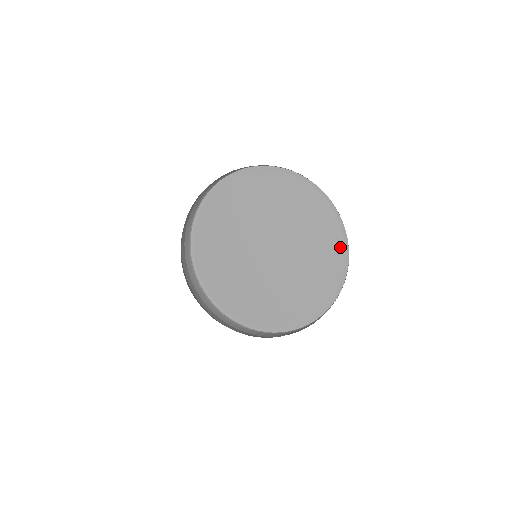
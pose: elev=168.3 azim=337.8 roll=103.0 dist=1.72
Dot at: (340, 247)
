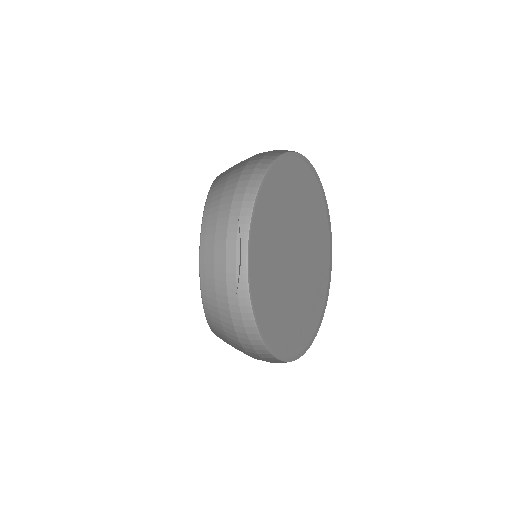
Dot at: (319, 308)
